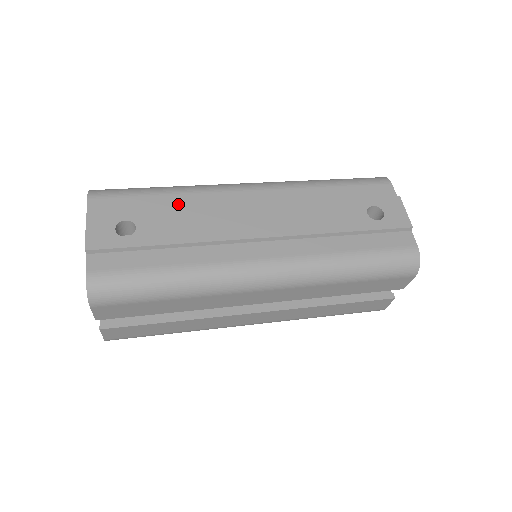
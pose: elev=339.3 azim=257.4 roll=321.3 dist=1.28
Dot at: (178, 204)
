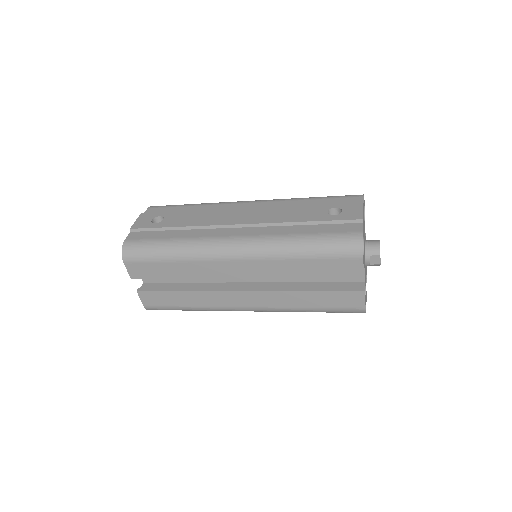
Dot at: occluded
